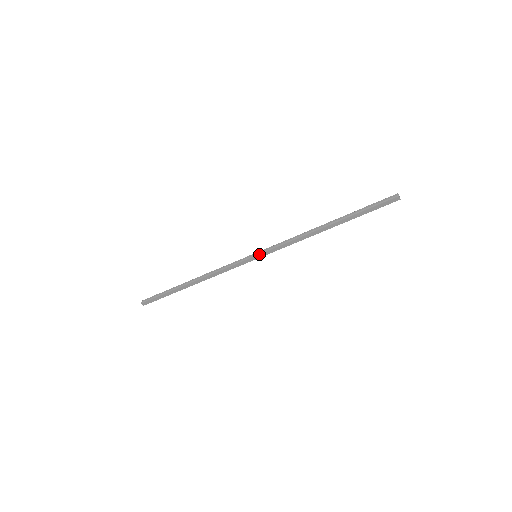
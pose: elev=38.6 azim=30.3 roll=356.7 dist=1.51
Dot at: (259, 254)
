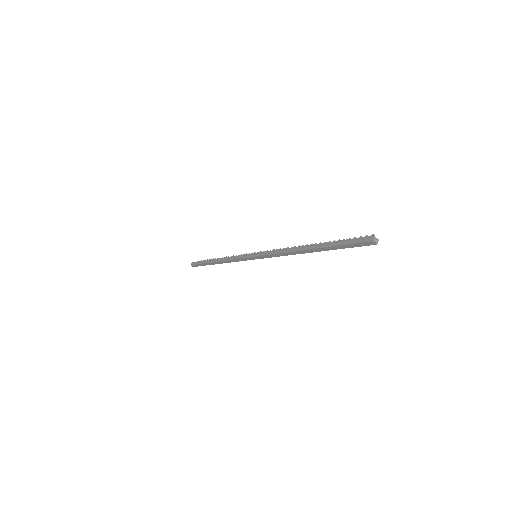
Dot at: (256, 256)
